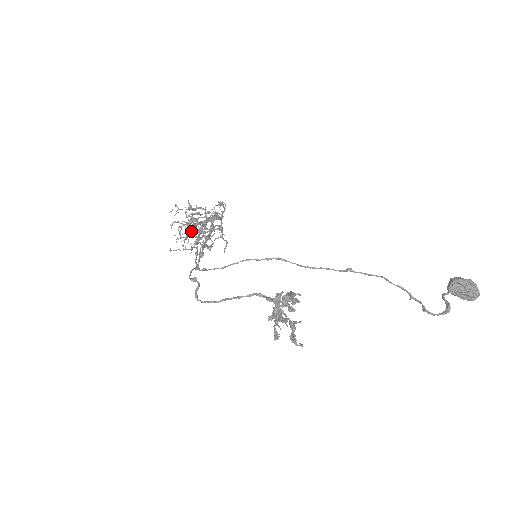
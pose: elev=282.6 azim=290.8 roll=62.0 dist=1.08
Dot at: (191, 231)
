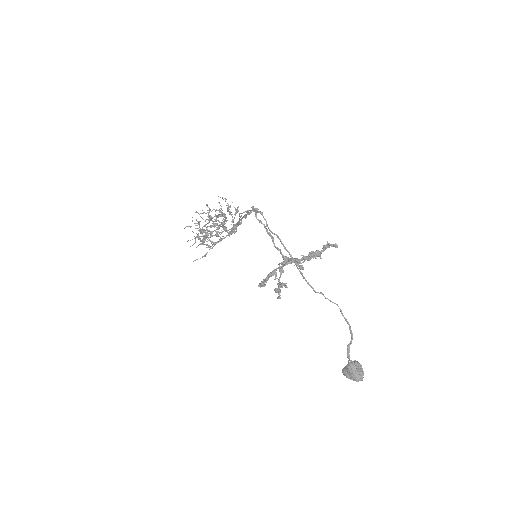
Dot at: (221, 215)
